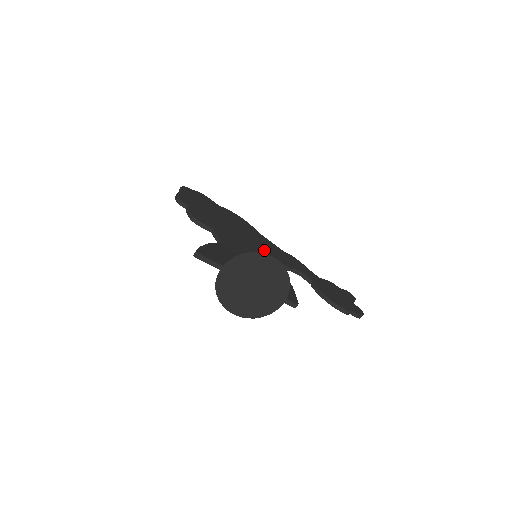
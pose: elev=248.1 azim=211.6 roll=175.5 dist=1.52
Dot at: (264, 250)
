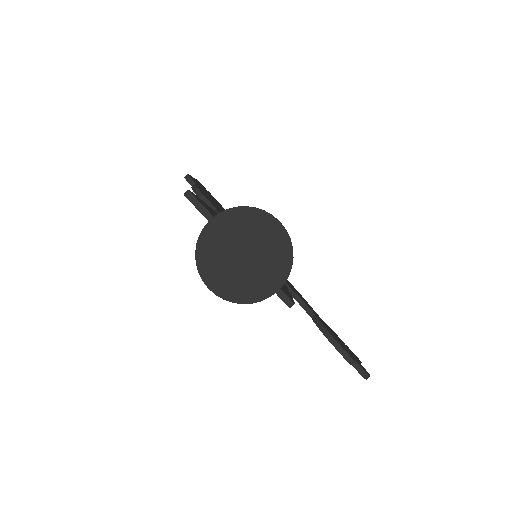
Dot at: occluded
